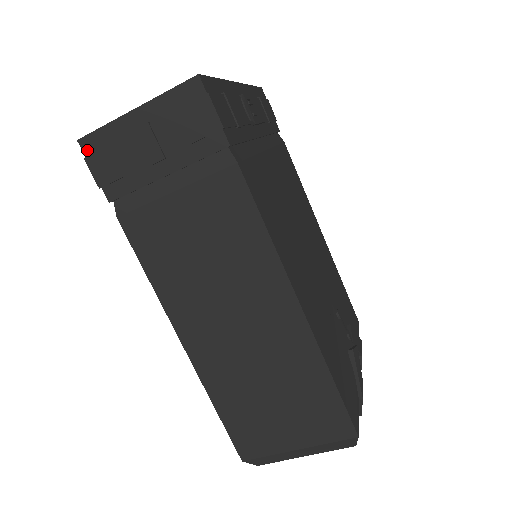
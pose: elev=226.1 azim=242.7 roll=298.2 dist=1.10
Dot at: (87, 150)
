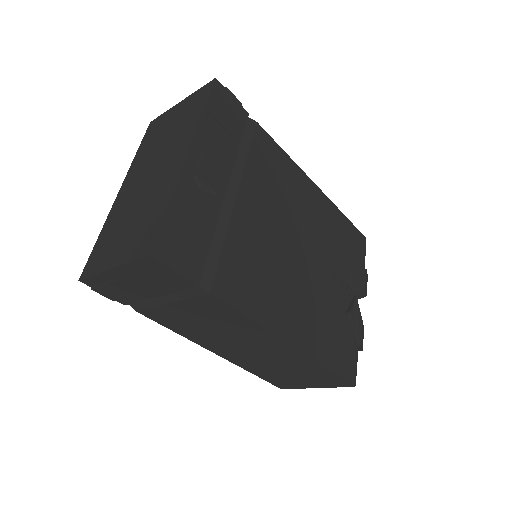
Dot at: (90, 285)
